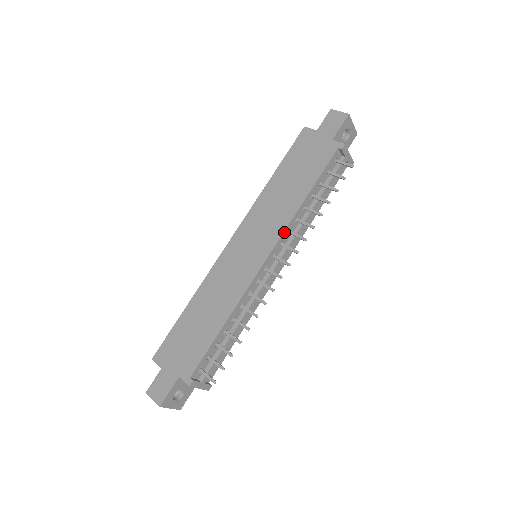
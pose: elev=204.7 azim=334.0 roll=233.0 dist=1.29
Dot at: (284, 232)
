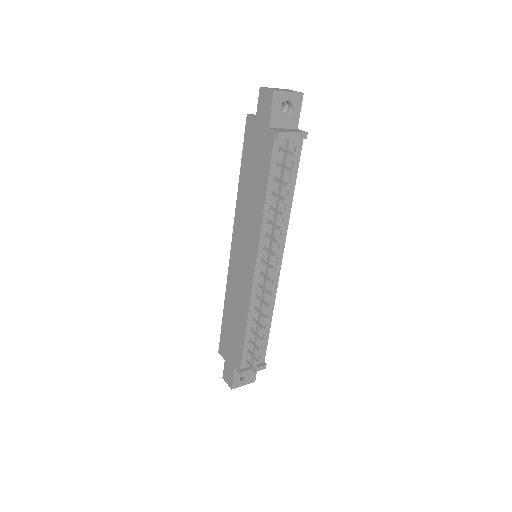
Dot at: (260, 239)
